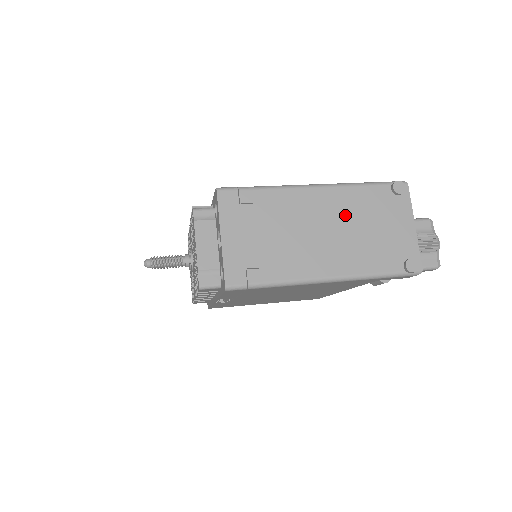
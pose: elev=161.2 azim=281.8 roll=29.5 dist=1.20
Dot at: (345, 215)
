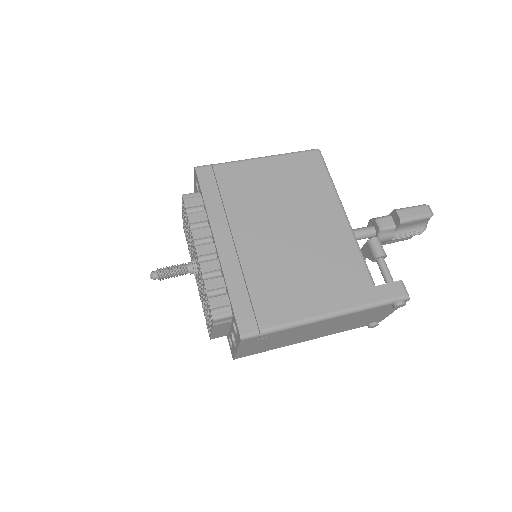
Dot at: (343, 322)
